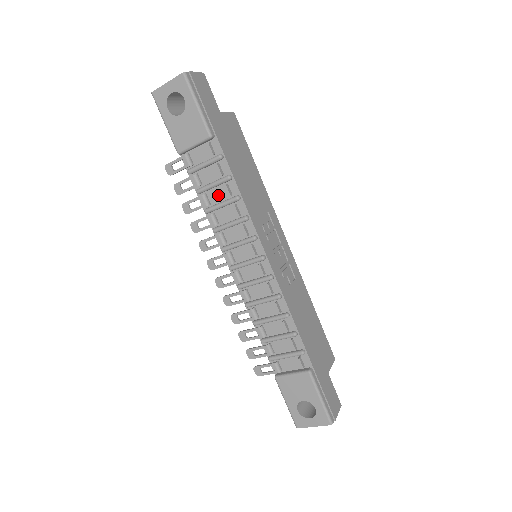
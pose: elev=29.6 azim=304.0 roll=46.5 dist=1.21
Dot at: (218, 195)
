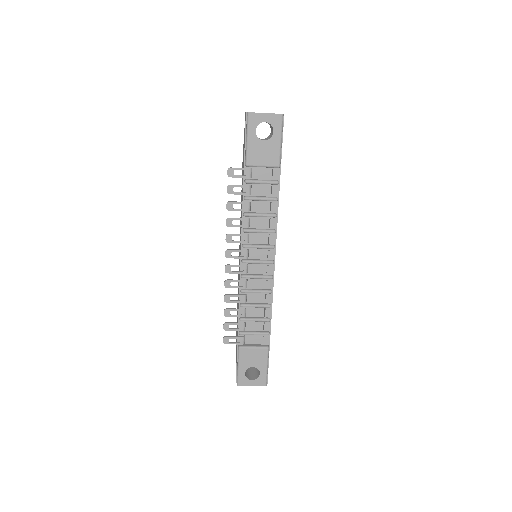
Dot at: (260, 207)
